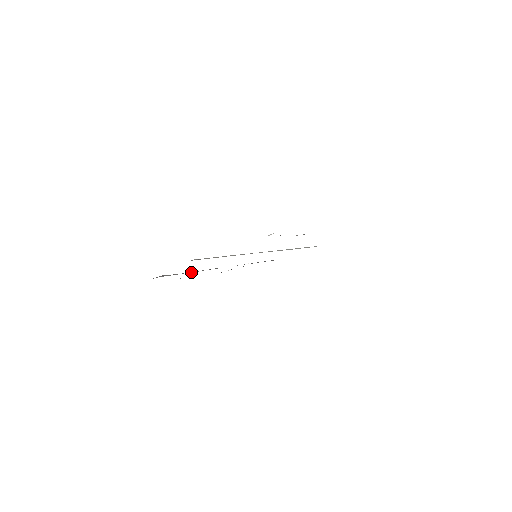
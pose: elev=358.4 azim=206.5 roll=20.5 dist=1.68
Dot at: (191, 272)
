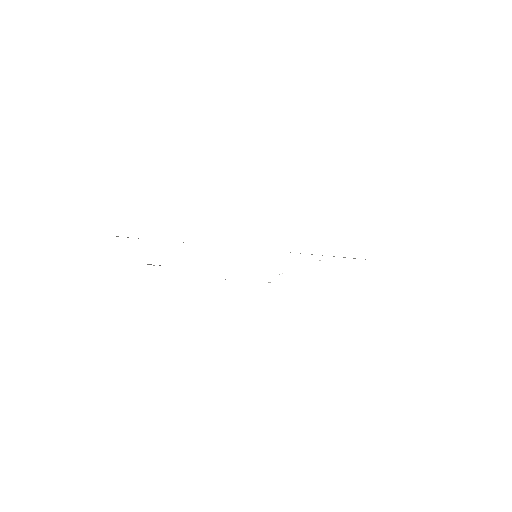
Dot at: occluded
